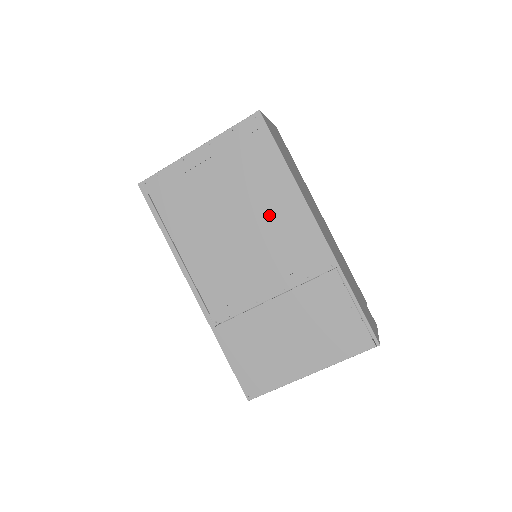
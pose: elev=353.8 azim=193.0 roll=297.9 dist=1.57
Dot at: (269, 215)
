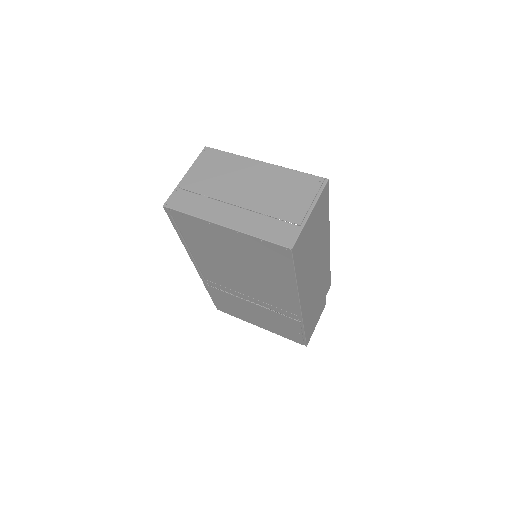
Dot at: (268, 283)
